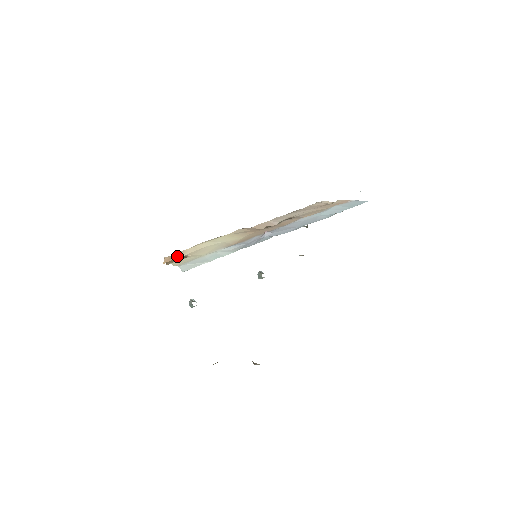
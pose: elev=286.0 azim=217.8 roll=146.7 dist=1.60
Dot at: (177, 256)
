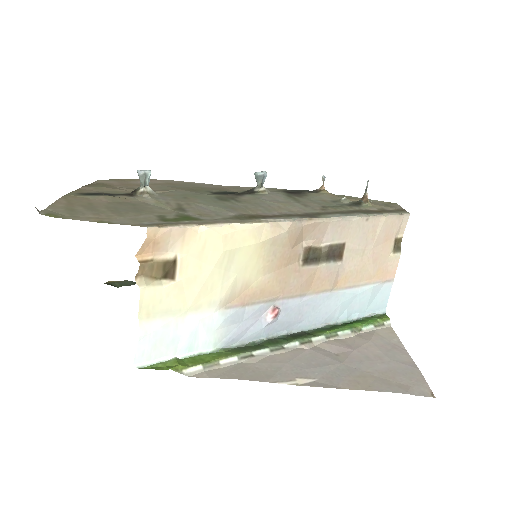
Dot at: (168, 243)
